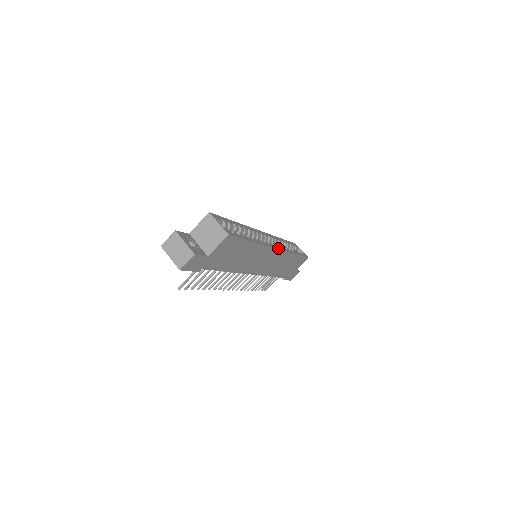
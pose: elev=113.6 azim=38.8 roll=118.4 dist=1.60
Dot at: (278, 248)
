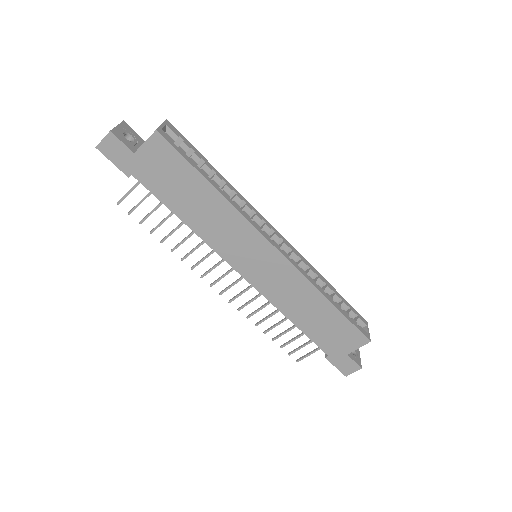
Dot at: (278, 249)
